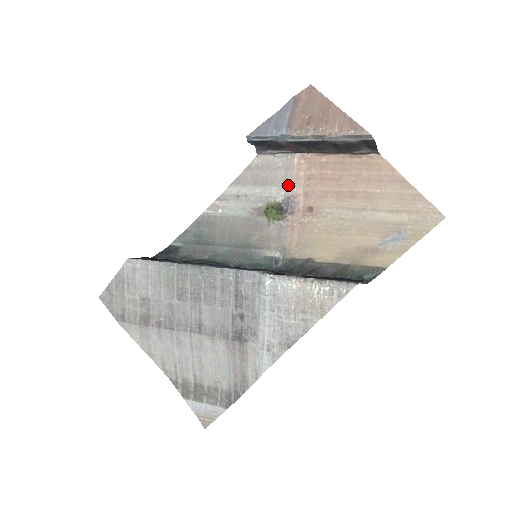
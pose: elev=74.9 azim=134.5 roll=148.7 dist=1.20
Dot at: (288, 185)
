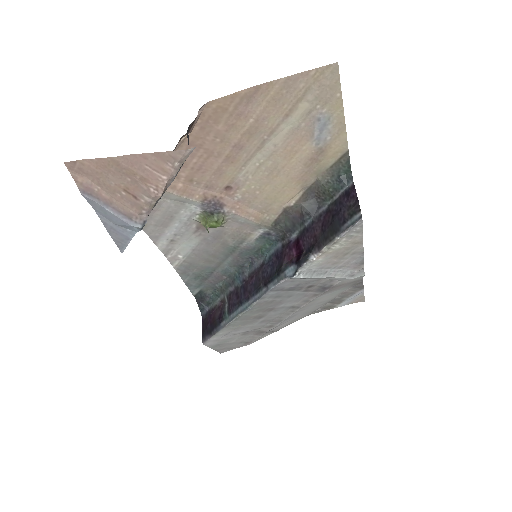
Dot at: (187, 201)
